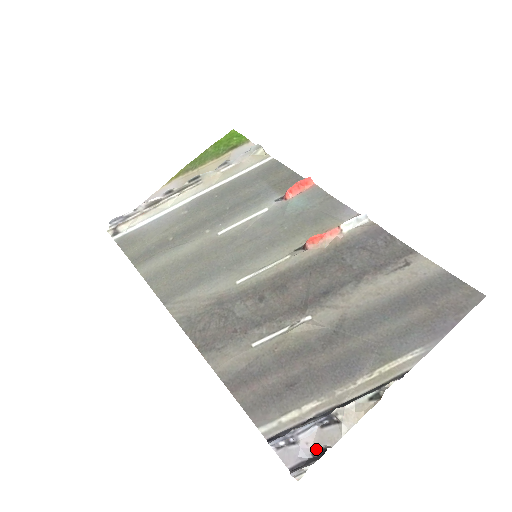
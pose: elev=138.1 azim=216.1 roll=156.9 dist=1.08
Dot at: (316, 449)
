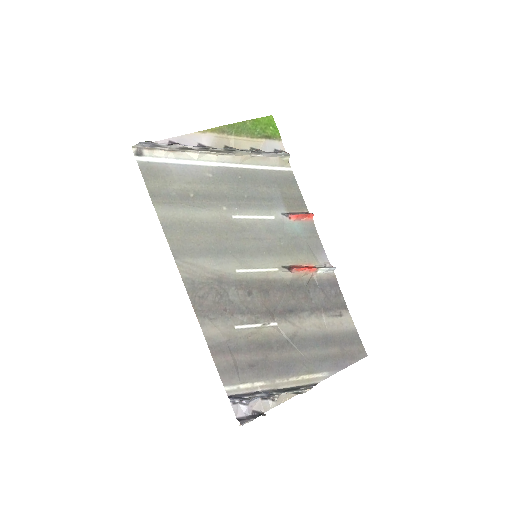
Dot at: (255, 411)
